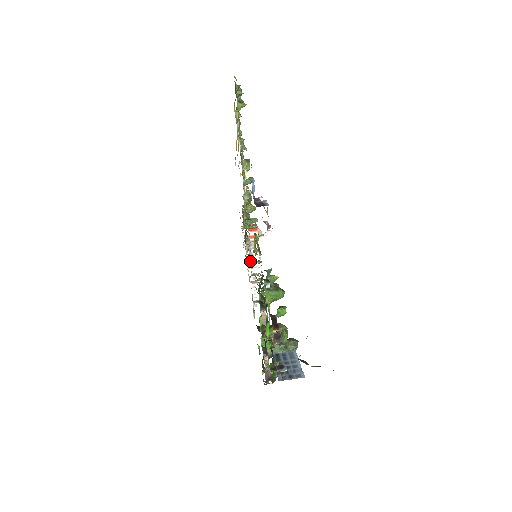
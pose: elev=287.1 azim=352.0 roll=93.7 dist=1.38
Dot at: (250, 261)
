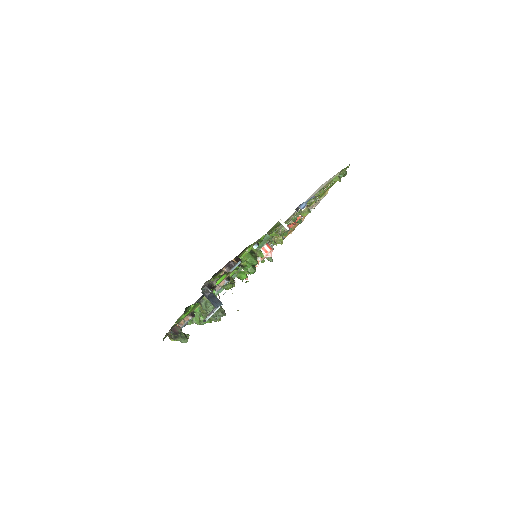
Dot at: occluded
